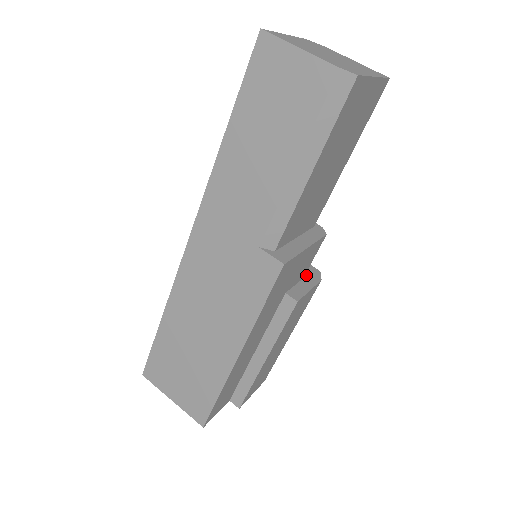
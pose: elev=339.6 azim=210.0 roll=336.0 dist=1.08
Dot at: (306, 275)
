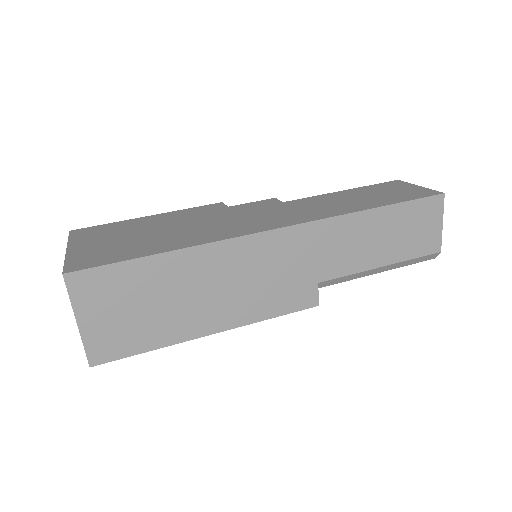
Dot at: occluded
